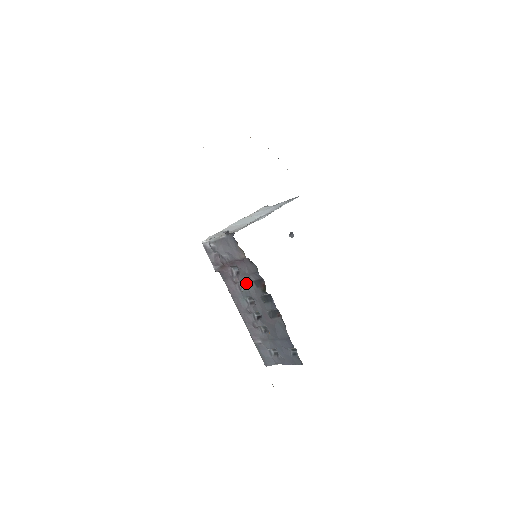
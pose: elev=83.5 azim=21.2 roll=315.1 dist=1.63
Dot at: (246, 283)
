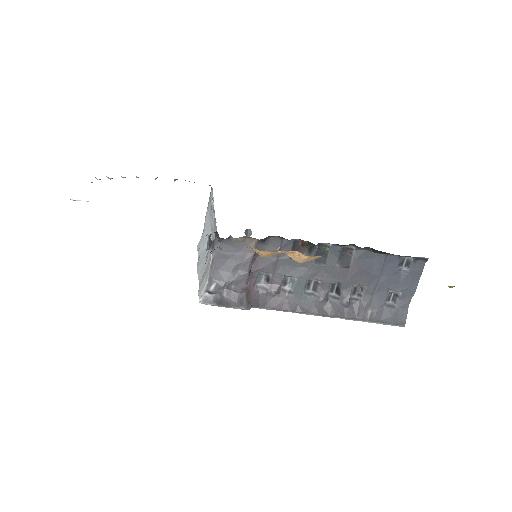
Dot at: (287, 274)
